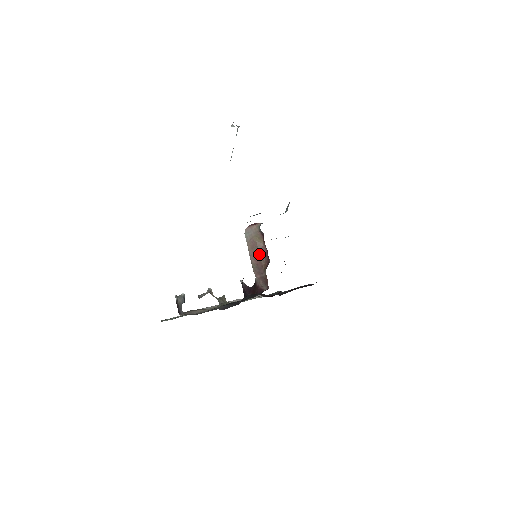
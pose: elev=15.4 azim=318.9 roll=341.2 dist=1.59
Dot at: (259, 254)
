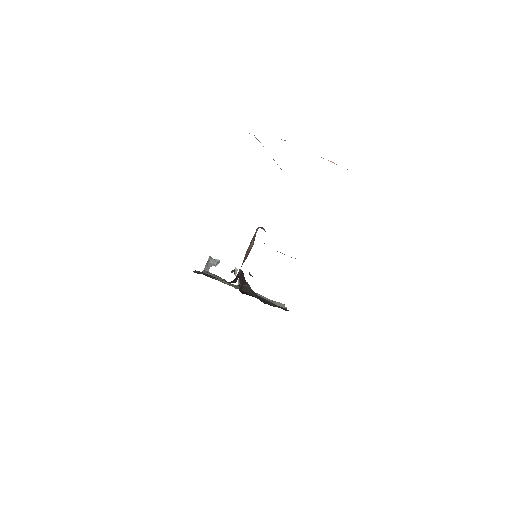
Dot at: (247, 252)
